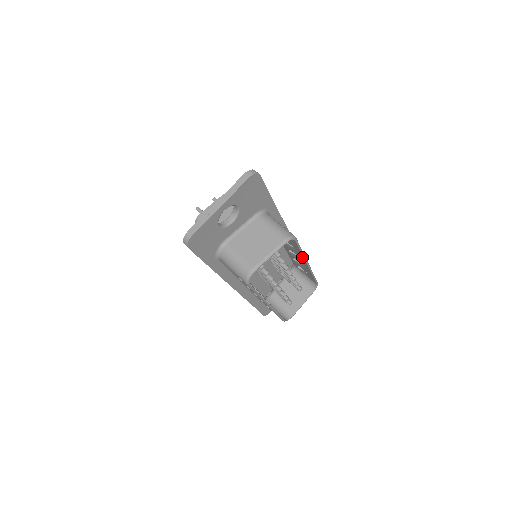
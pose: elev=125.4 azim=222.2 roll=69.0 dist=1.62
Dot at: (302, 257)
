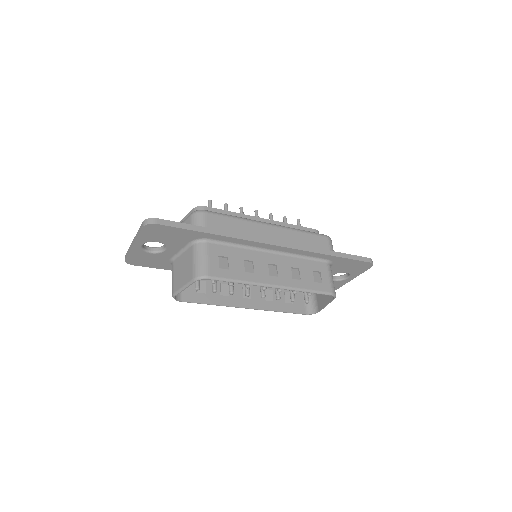
Dot at: (257, 282)
